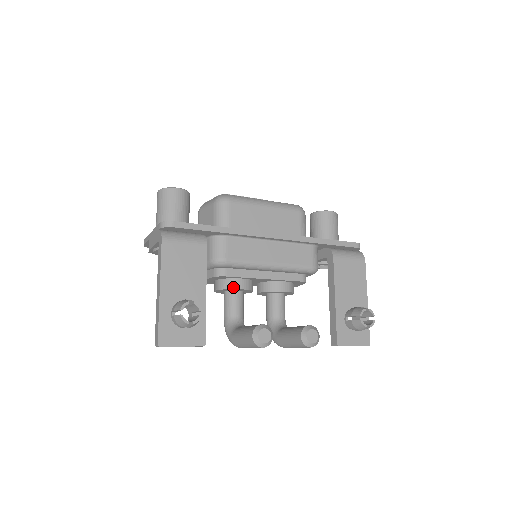
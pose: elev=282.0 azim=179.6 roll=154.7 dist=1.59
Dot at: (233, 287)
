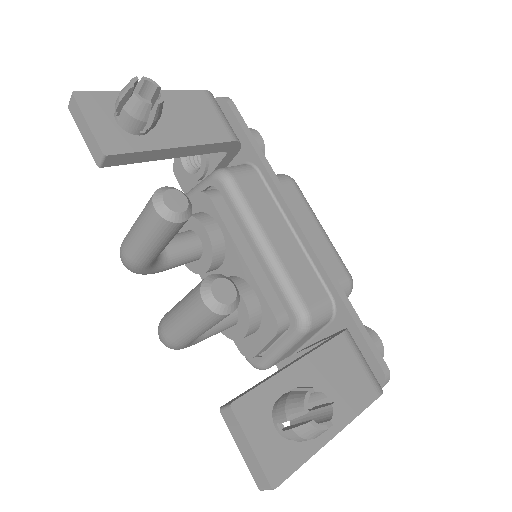
Dot at: (202, 220)
